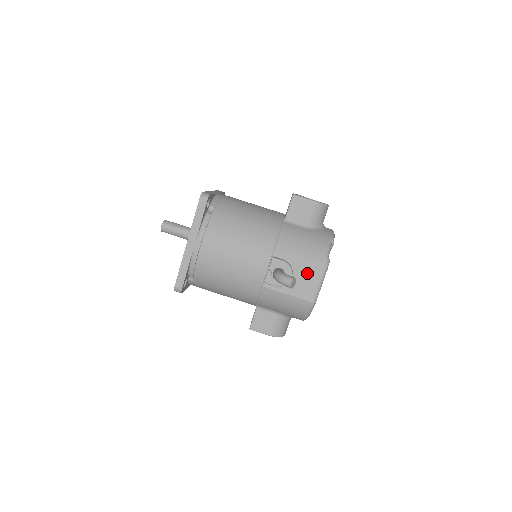
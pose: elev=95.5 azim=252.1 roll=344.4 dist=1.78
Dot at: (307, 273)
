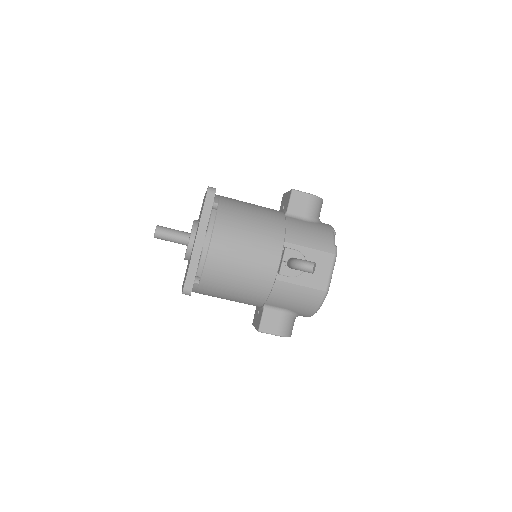
Dot at: (318, 262)
